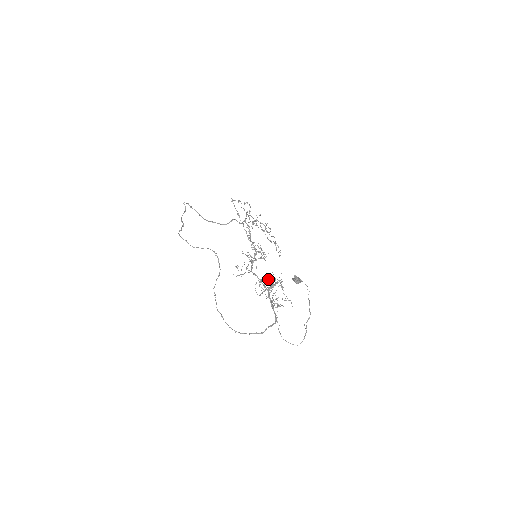
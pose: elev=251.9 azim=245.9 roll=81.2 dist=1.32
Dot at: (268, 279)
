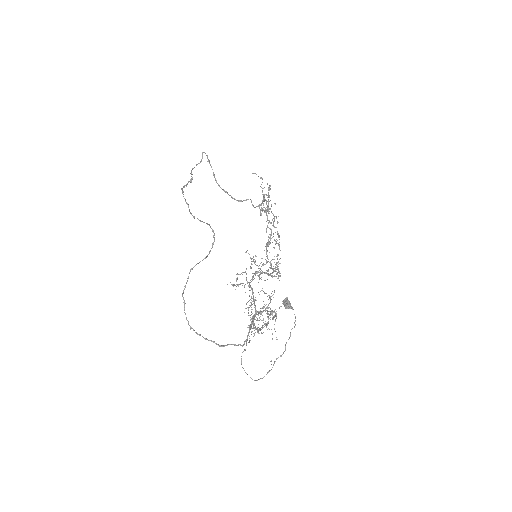
Dot at: occluded
